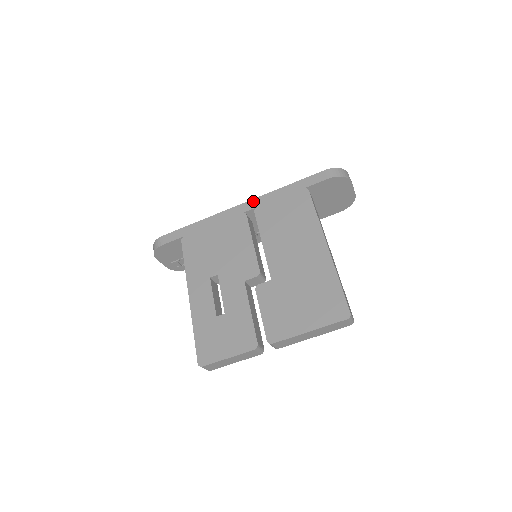
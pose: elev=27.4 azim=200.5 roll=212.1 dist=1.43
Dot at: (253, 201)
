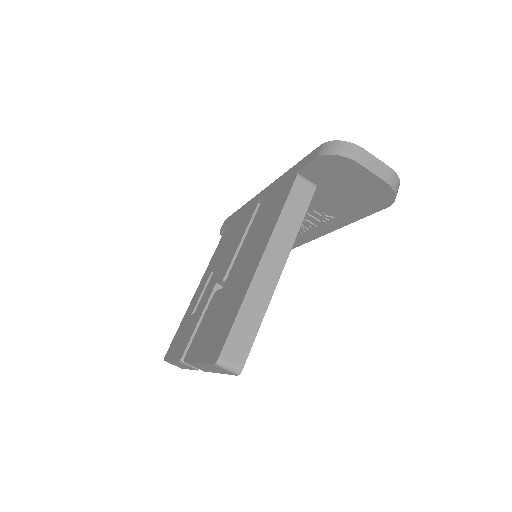
Dot at: (268, 187)
